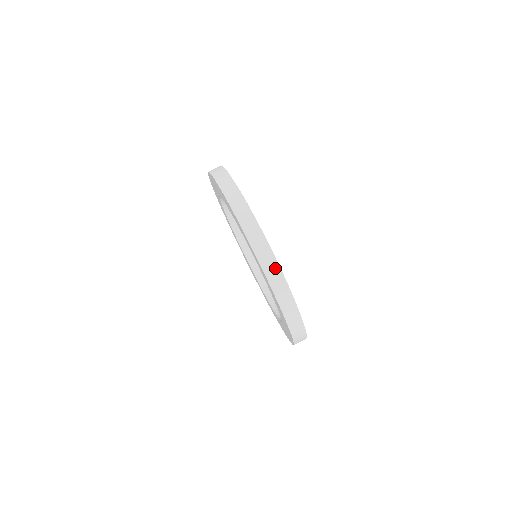
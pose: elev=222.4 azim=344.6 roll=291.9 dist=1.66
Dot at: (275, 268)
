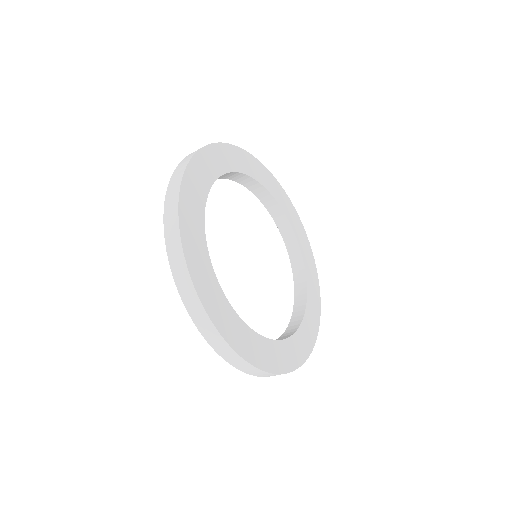
Dot at: (200, 311)
